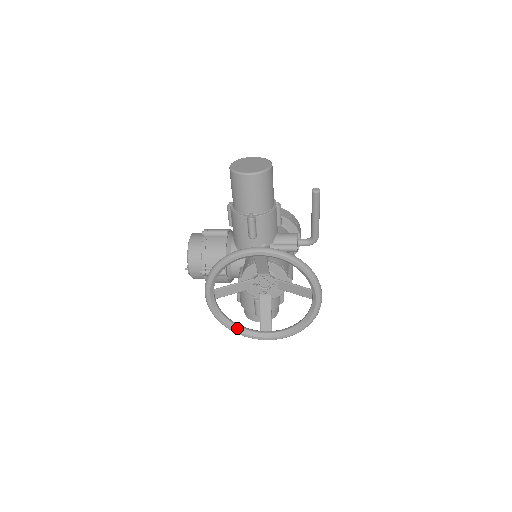
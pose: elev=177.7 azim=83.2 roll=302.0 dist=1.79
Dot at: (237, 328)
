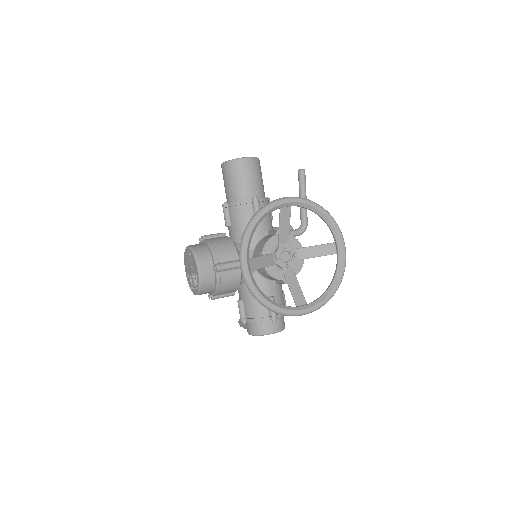
Dot at: (276, 304)
